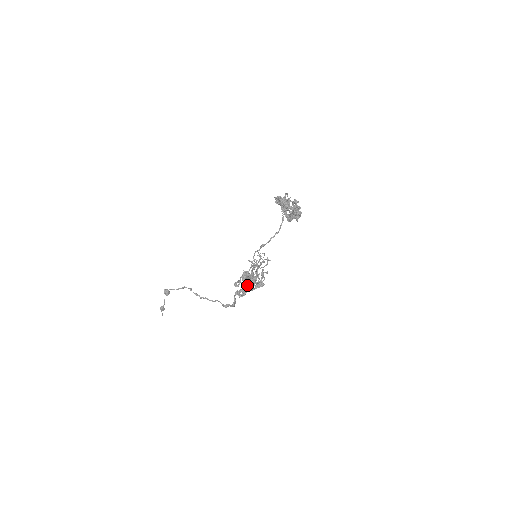
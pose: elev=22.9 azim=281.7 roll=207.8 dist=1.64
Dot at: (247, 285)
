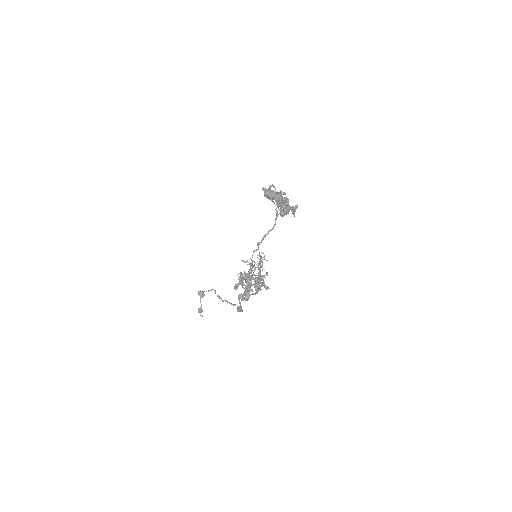
Dot at: (245, 288)
